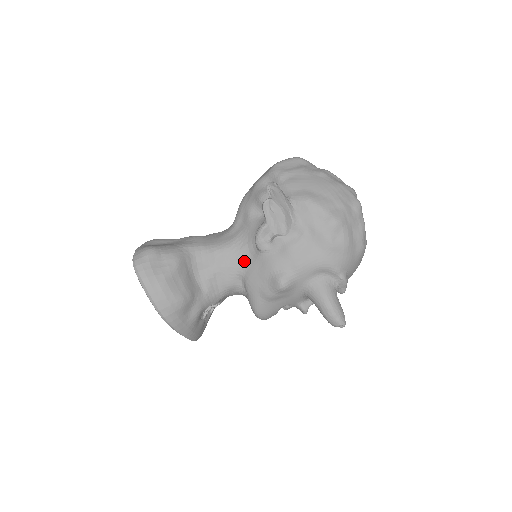
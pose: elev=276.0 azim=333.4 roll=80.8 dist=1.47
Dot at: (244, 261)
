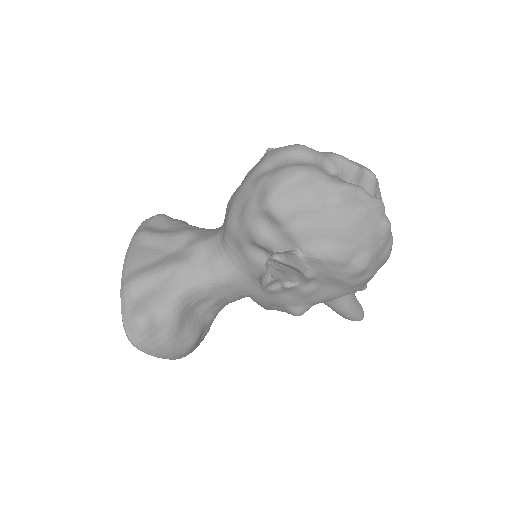
Dot at: (249, 289)
